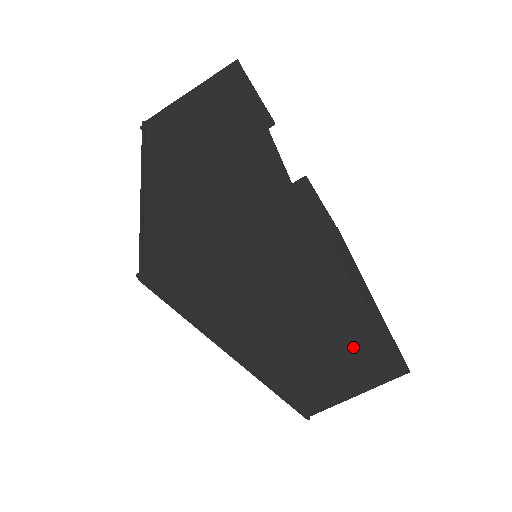
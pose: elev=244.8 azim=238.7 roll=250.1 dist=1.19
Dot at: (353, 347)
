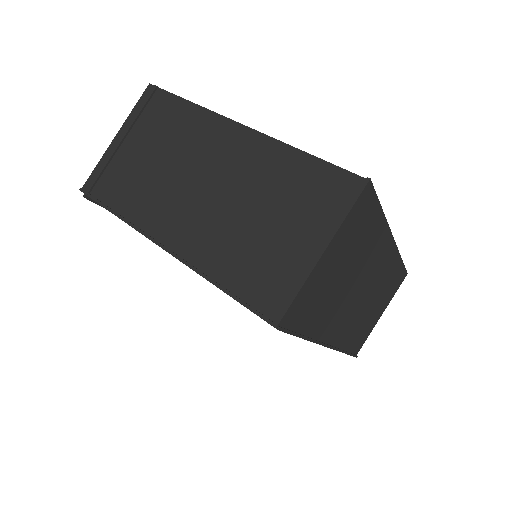
Dot at: (384, 279)
